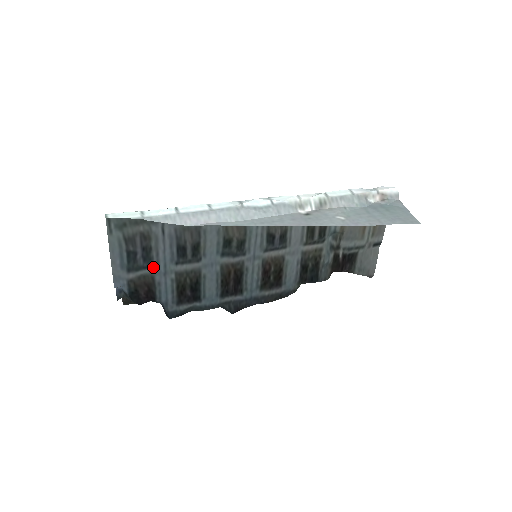
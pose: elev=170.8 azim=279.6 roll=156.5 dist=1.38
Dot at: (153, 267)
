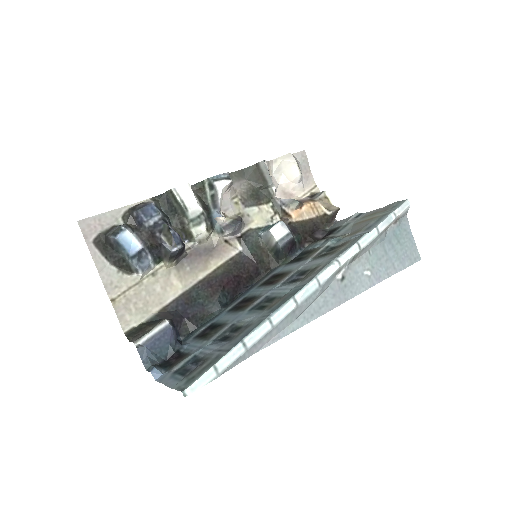
Dot at: (194, 356)
